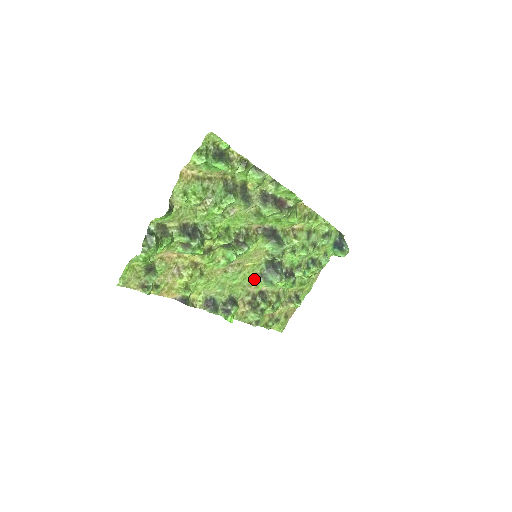
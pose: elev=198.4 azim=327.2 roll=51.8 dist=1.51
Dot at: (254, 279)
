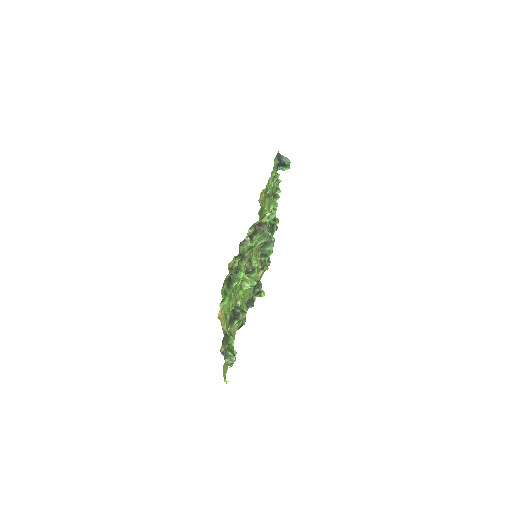
Dot at: (257, 259)
